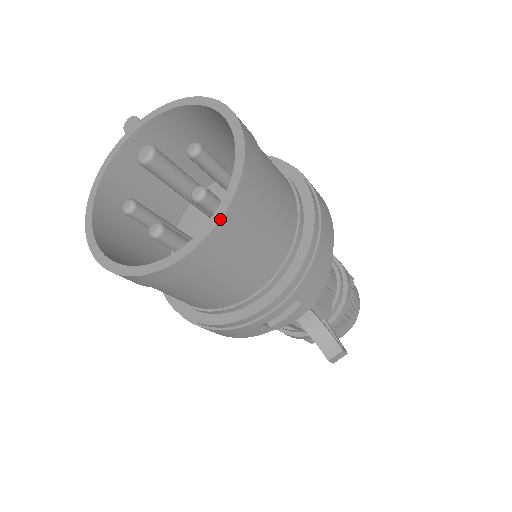
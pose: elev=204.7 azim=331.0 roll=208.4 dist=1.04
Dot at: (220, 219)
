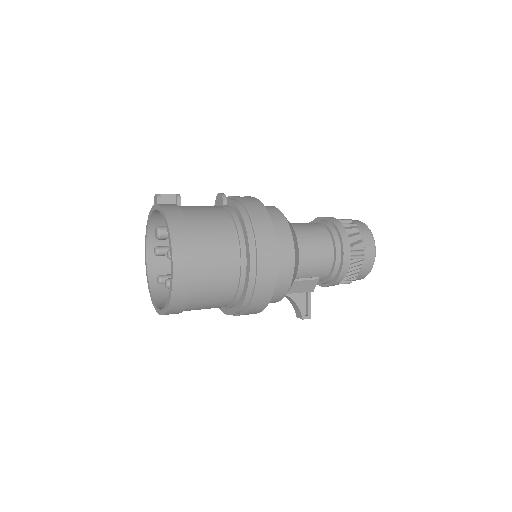
Dot at: (164, 314)
